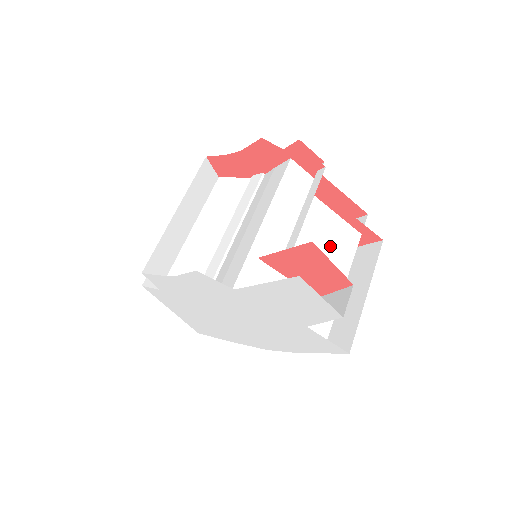
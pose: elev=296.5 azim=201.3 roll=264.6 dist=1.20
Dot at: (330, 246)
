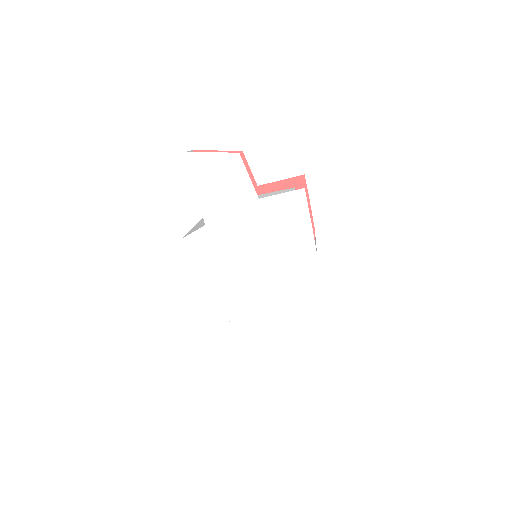
Dot at: occluded
